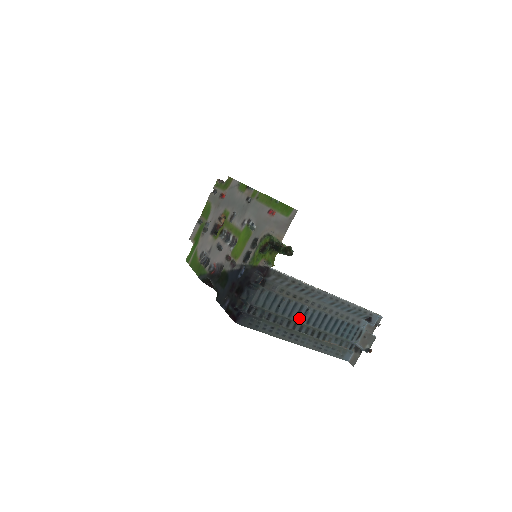
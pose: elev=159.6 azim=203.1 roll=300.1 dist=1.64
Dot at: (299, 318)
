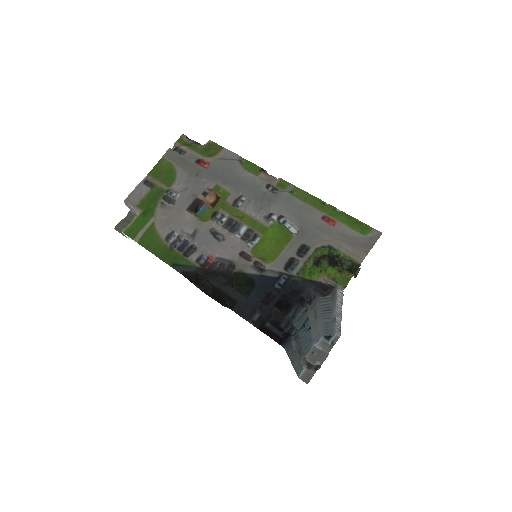
Dot at: (300, 337)
